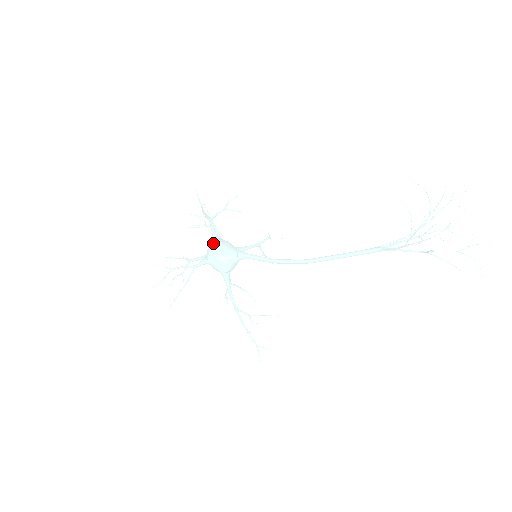
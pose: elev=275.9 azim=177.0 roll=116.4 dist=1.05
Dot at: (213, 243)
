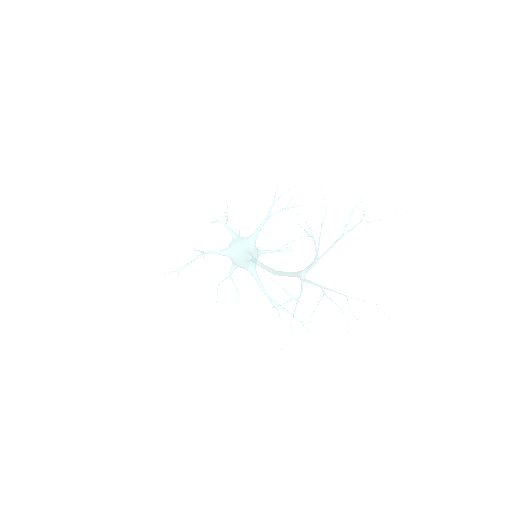
Dot at: occluded
